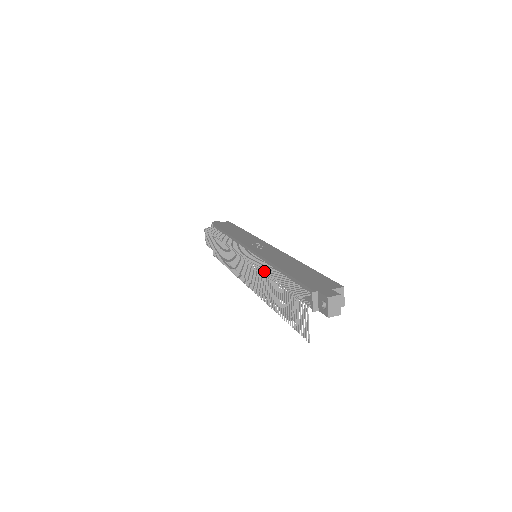
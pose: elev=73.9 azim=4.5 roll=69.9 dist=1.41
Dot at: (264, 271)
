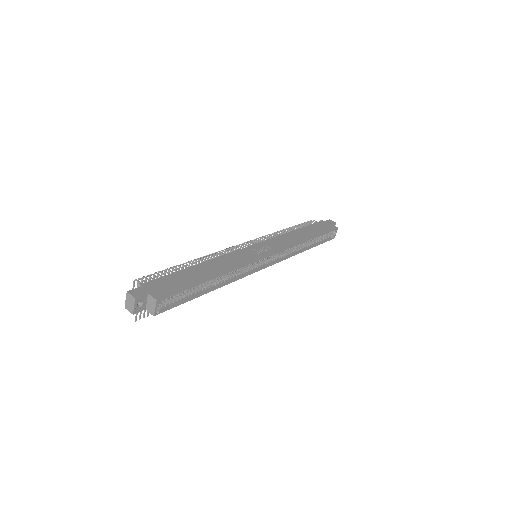
Dot at: (198, 259)
